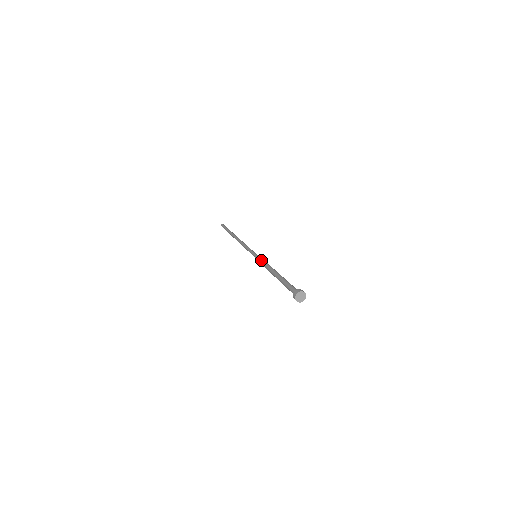
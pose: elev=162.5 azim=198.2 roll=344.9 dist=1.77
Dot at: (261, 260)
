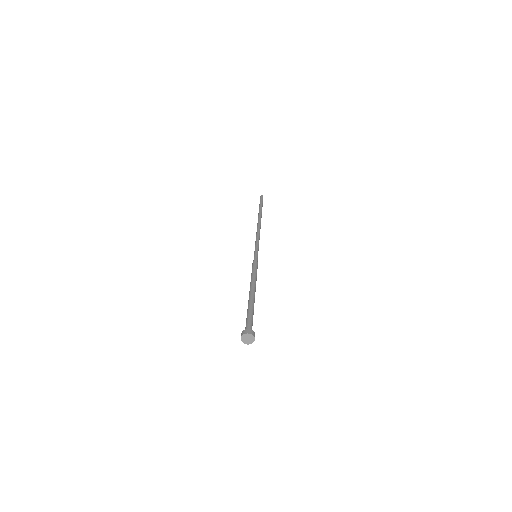
Dot at: (252, 267)
